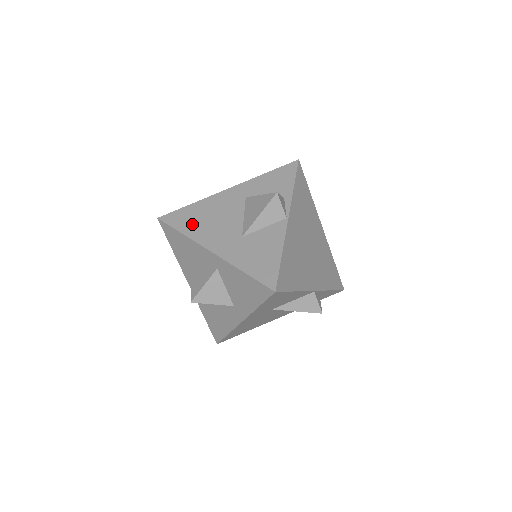
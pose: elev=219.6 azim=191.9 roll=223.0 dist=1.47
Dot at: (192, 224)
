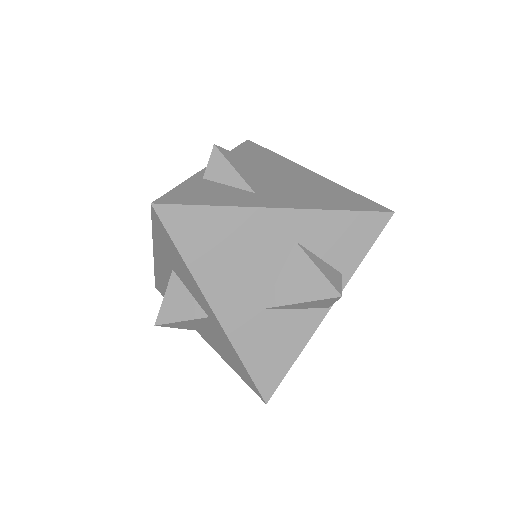
Dot at: (203, 249)
